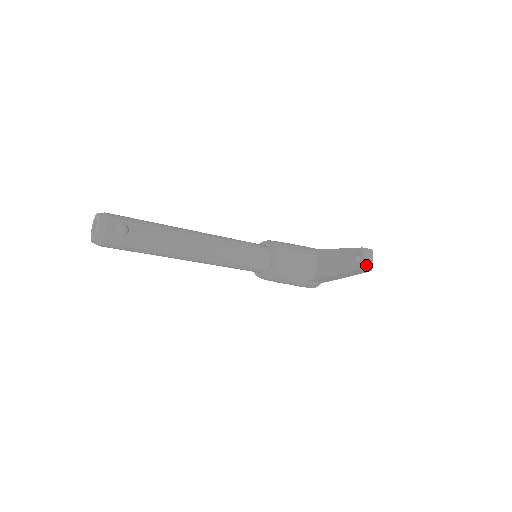
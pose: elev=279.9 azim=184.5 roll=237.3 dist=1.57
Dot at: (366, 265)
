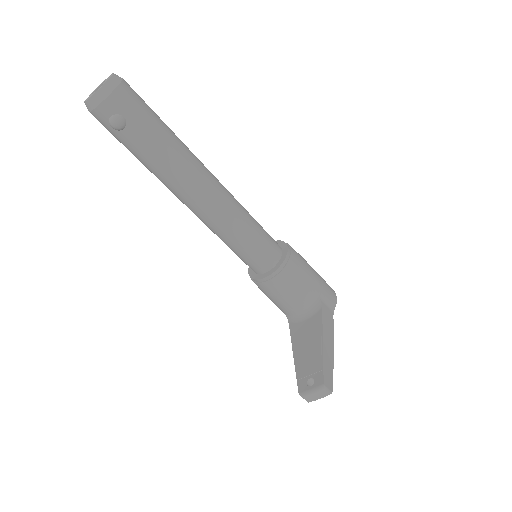
Dot at: (306, 396)
